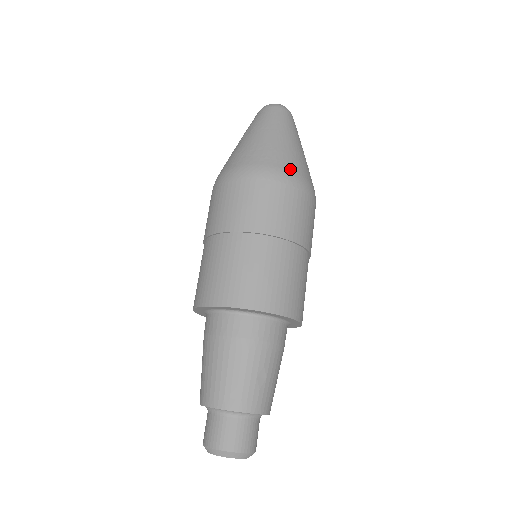
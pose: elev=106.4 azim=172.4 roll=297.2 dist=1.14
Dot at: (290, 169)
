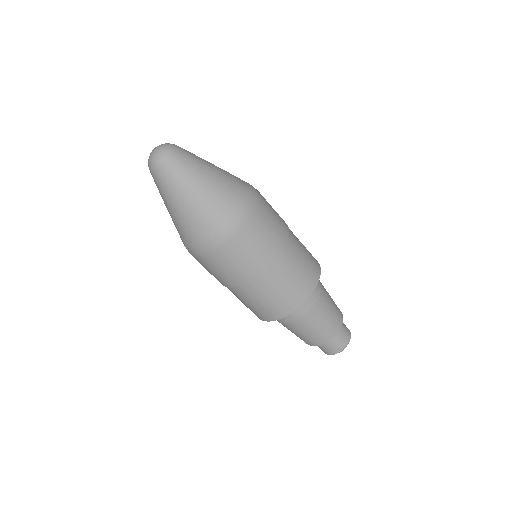
Dot at: (225, 223)
